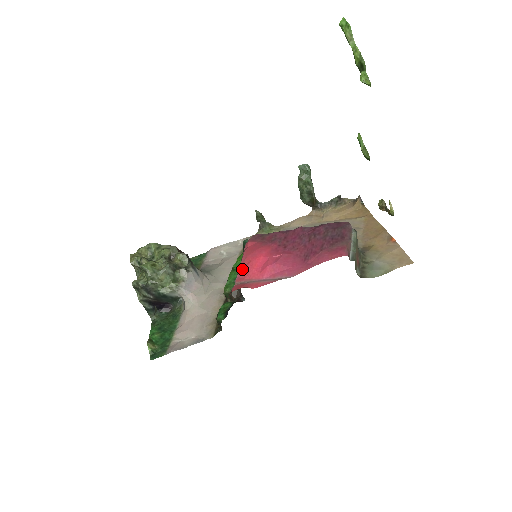
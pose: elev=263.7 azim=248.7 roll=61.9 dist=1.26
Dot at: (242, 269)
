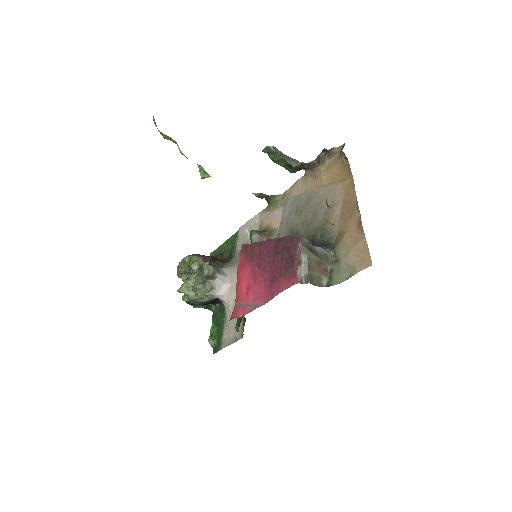
Dot at: (237, 289)
